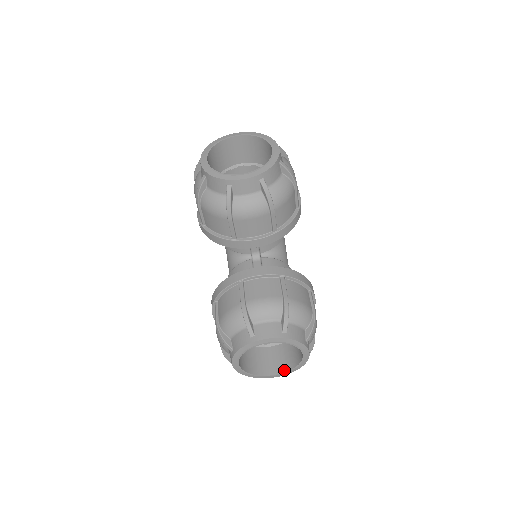
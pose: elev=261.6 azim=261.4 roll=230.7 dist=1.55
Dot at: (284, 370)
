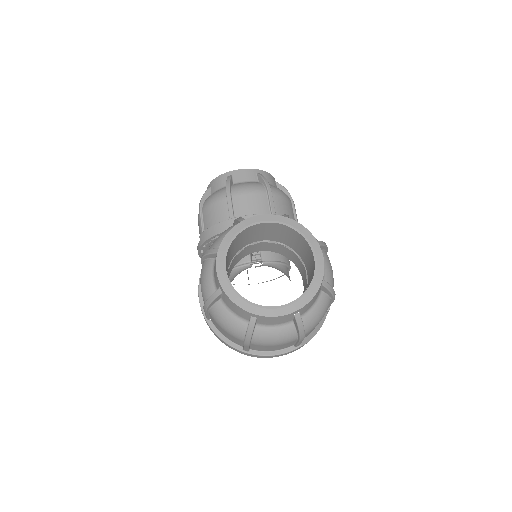
Dot at: (293, 301)
